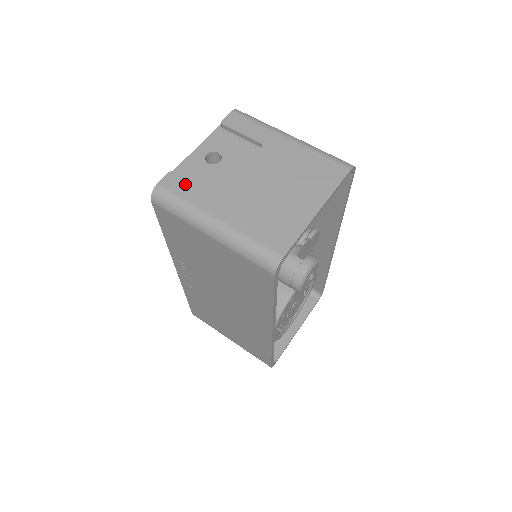
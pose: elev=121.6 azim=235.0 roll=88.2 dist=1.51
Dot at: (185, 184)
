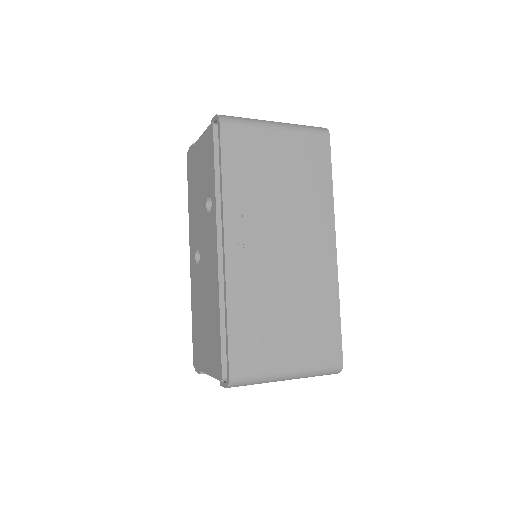
Dot at: occluded
